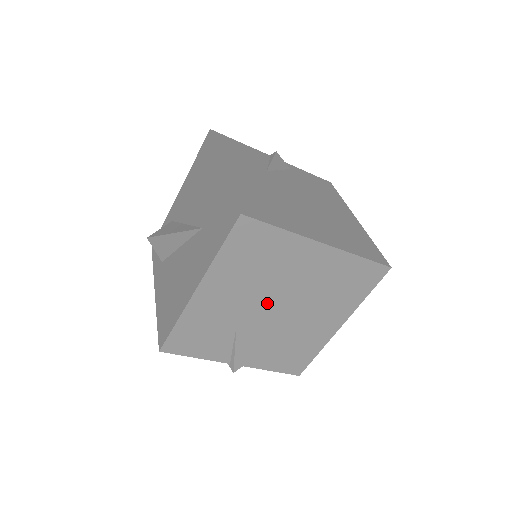
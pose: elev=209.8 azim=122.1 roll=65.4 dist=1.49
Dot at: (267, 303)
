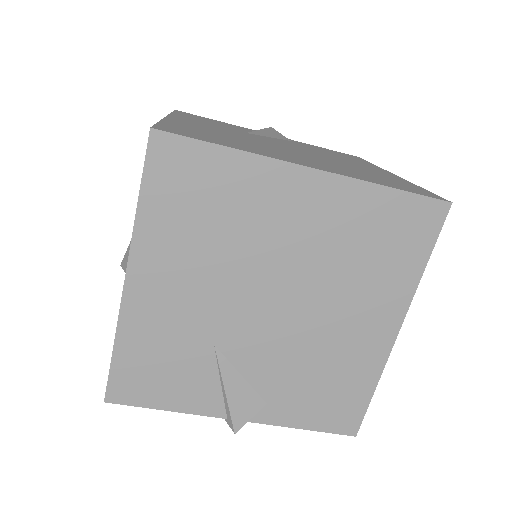
Dot at: (251, 296)
